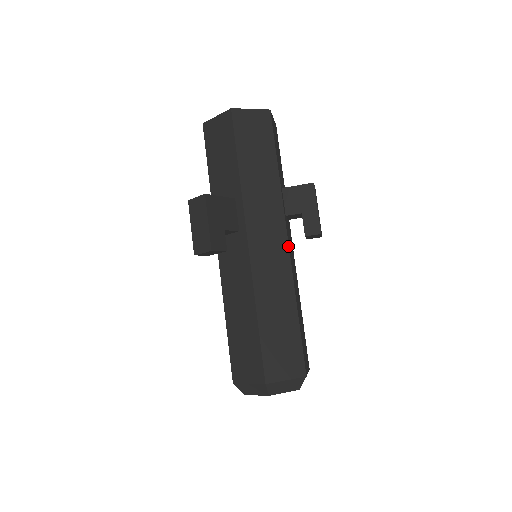
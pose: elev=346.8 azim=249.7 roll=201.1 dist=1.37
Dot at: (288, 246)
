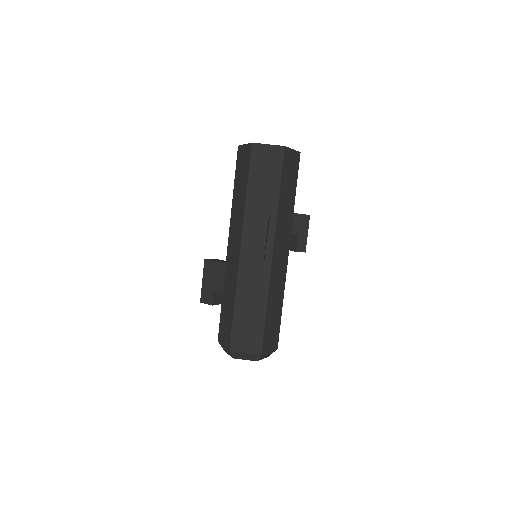
Dot at: occluded
